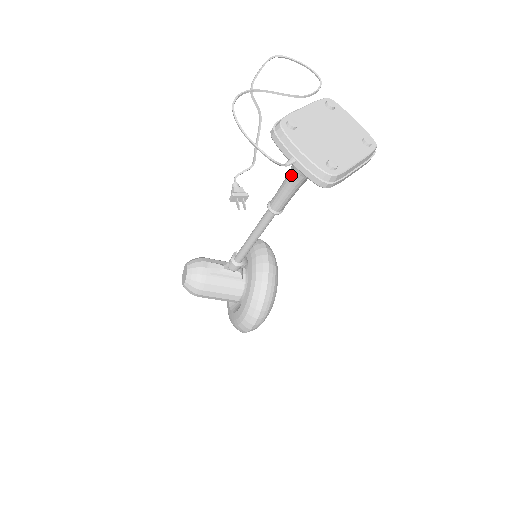
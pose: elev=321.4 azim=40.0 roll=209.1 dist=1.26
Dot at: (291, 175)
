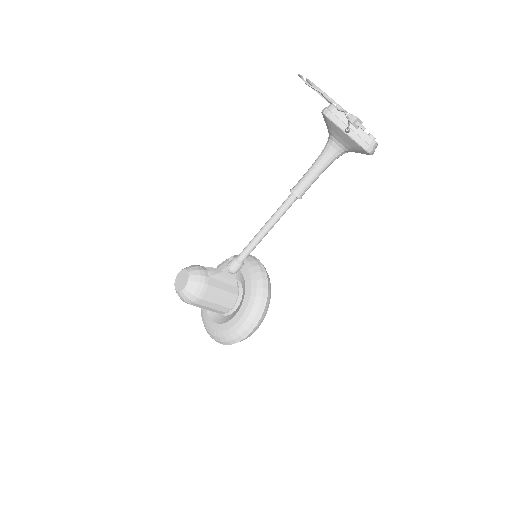
Dot at: (324, 157)
